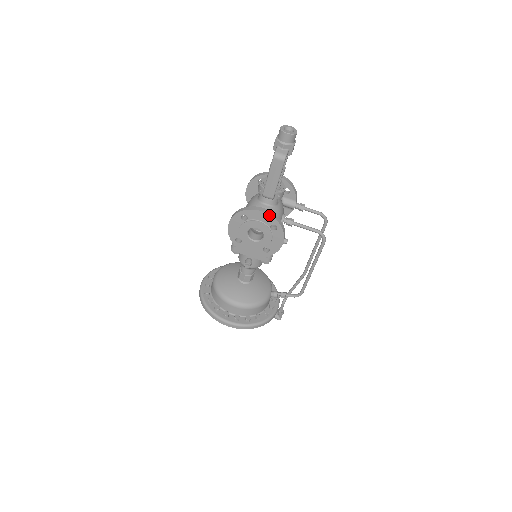
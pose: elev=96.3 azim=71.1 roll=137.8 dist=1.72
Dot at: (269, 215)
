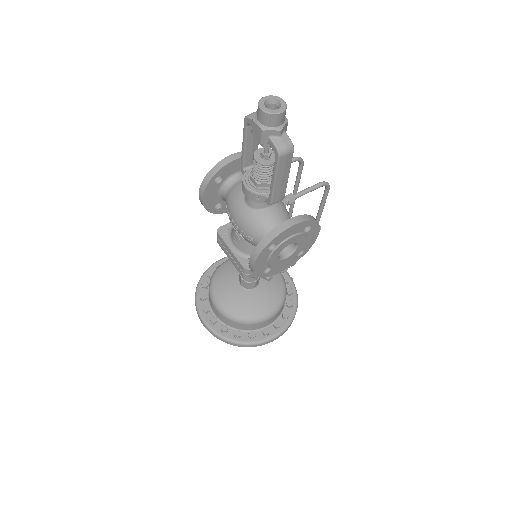
Dot at: (302, 222)
